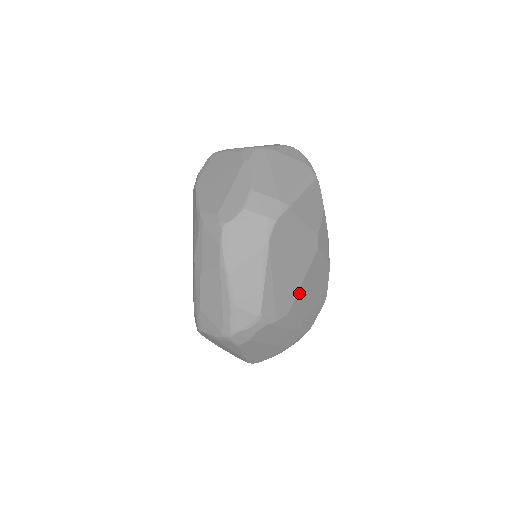
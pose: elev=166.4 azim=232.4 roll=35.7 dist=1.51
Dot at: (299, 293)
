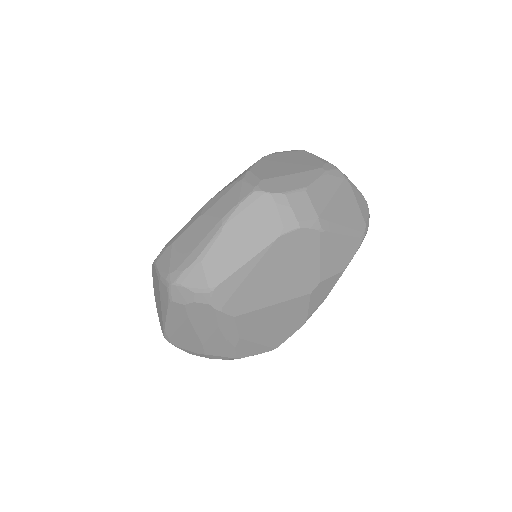
Dot at: (260, 311)
